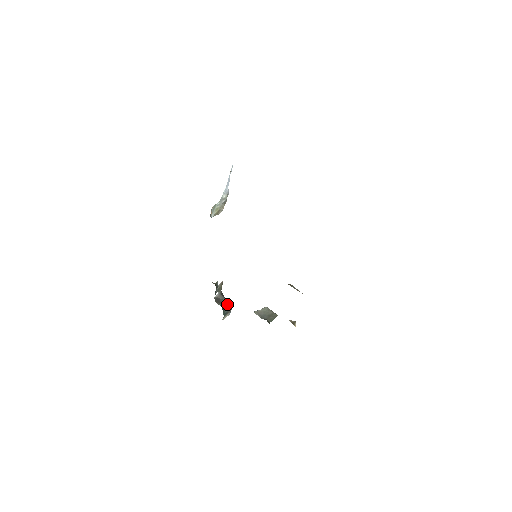
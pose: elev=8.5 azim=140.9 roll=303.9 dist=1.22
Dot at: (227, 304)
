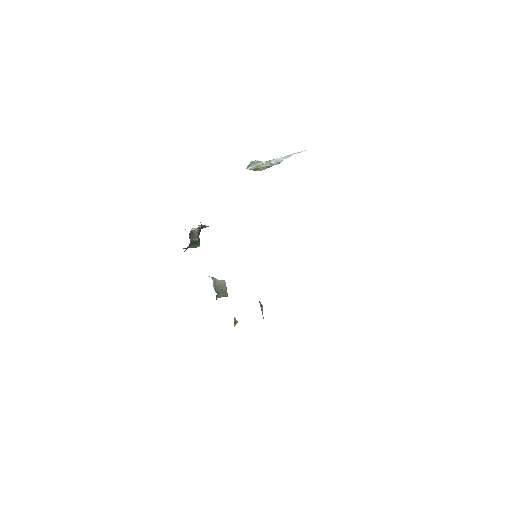
Dot at: (196, 243)
